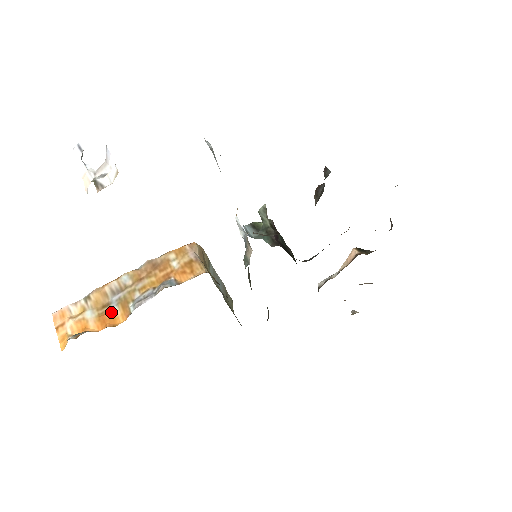
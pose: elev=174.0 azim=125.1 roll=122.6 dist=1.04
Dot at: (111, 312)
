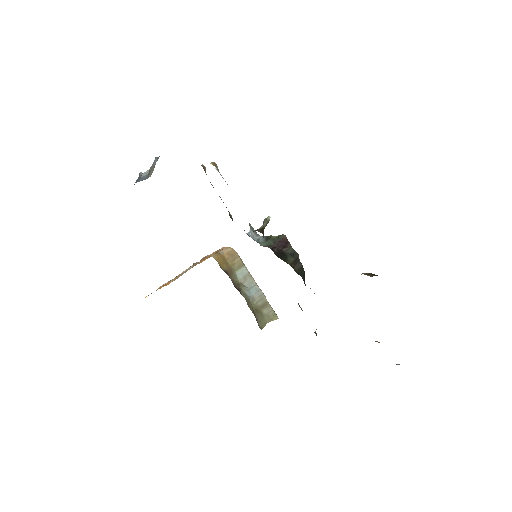
Dot at: (171, 281)
